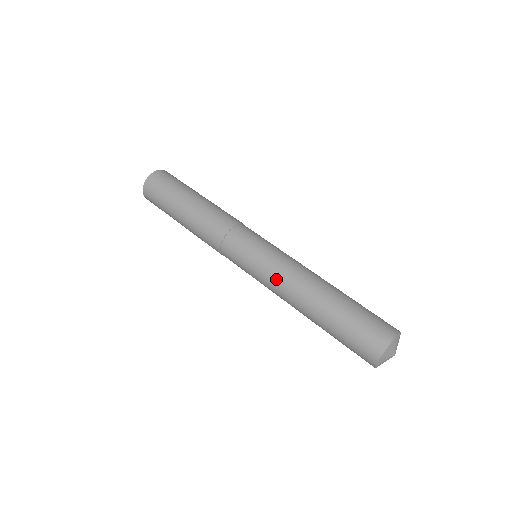
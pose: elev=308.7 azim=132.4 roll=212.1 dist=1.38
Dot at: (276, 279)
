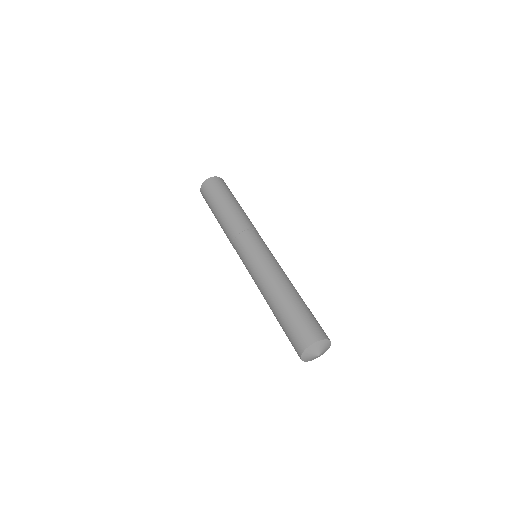
Dot at: (260, 273)
